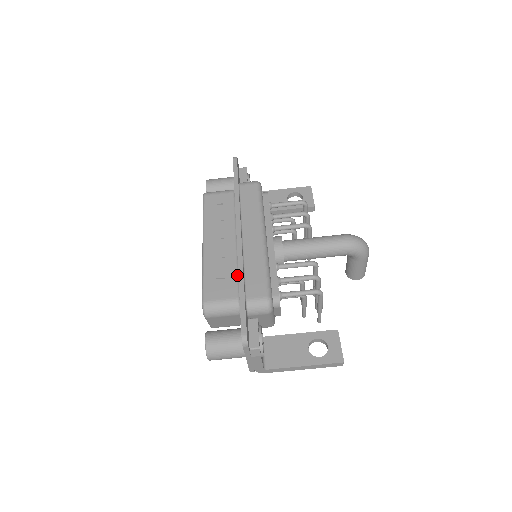
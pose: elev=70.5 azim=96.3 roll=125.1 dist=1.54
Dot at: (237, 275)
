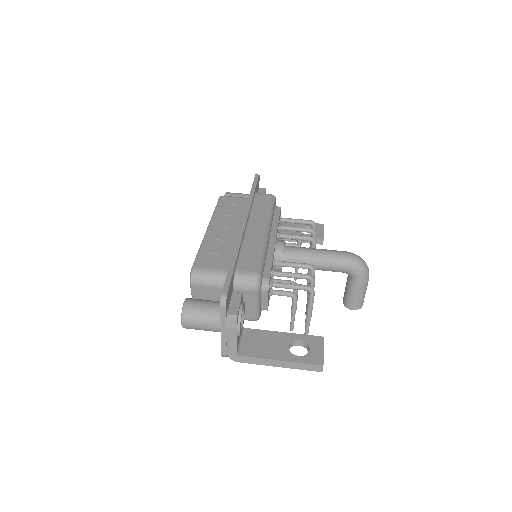
Dot at: occluded
